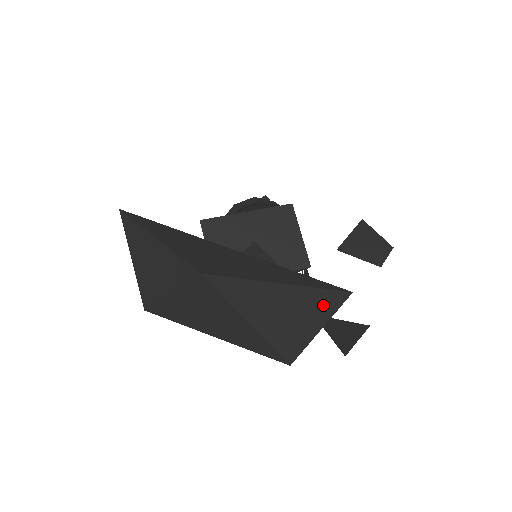
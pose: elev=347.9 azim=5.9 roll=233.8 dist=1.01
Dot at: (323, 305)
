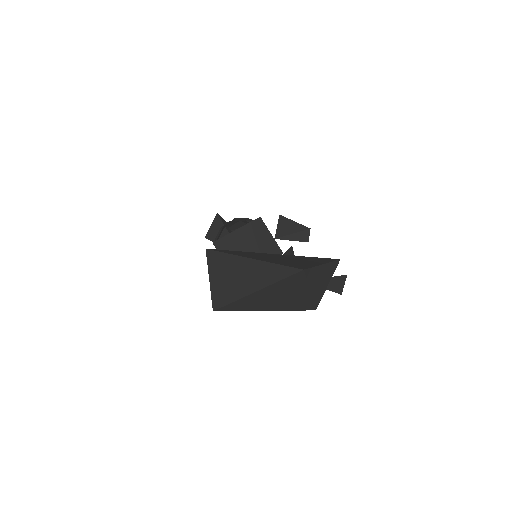
Dot at: (331, 270)
